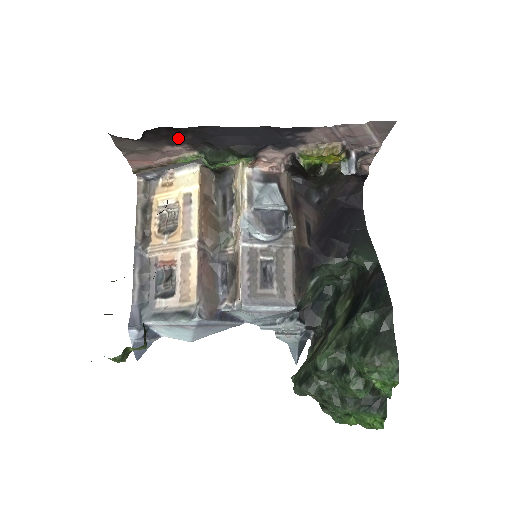
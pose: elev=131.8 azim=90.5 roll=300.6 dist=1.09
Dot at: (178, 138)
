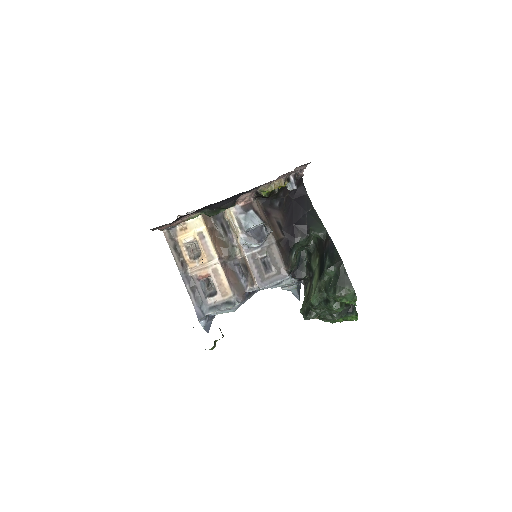
Dot at: occluded
